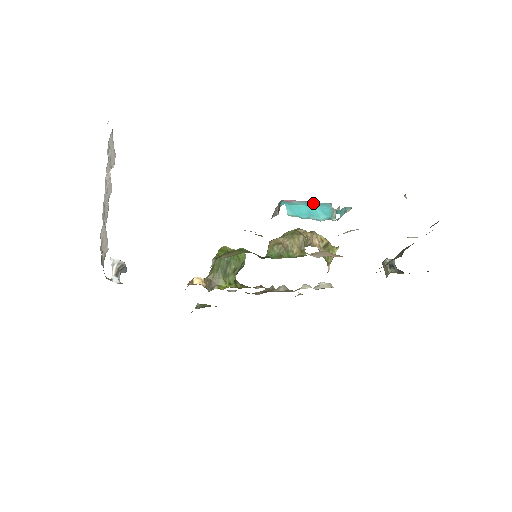
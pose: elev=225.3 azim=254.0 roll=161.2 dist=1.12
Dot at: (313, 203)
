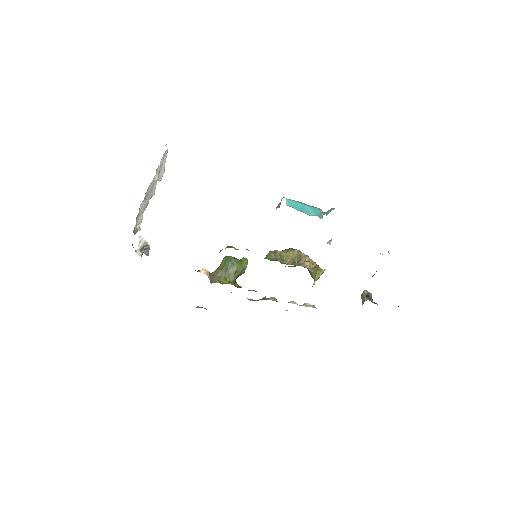
Dot at: (307, 205)
